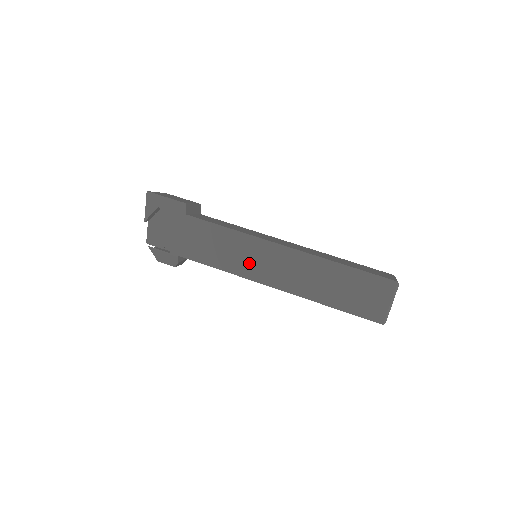
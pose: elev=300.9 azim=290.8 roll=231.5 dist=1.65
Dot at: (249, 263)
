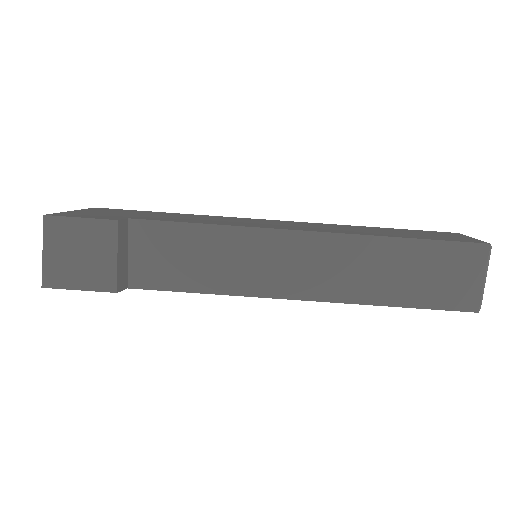
Dot at: occluded
